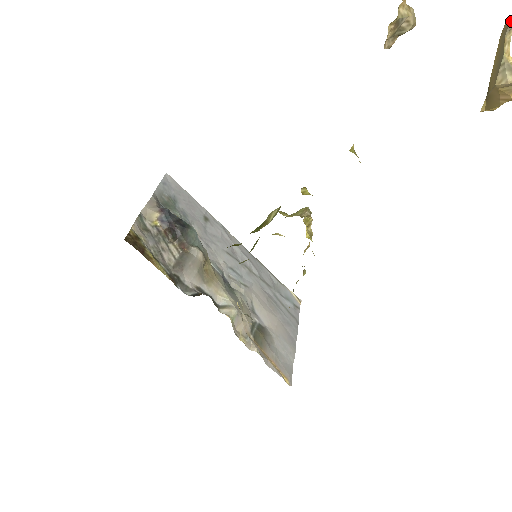
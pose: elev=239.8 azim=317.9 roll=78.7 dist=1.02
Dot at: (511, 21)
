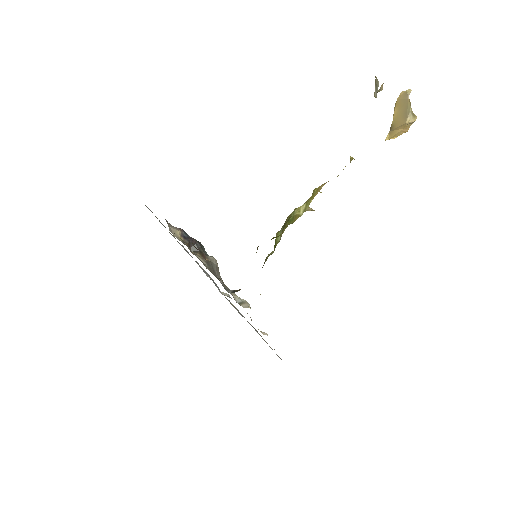
Dot at: (408, 91)
